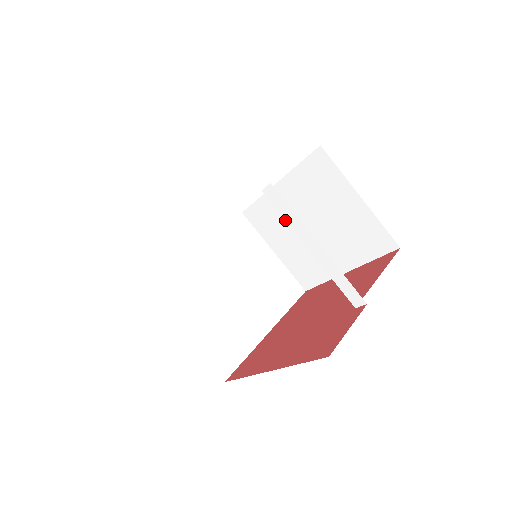
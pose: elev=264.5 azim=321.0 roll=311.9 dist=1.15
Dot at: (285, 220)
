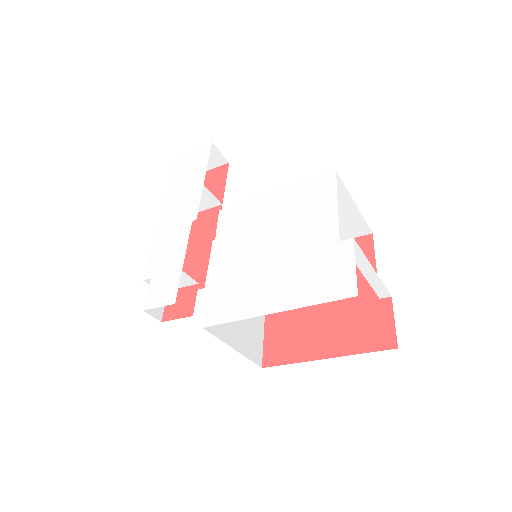
Dot at: occluded
